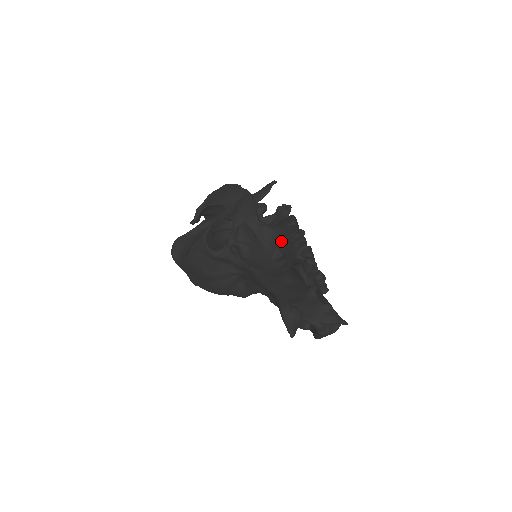
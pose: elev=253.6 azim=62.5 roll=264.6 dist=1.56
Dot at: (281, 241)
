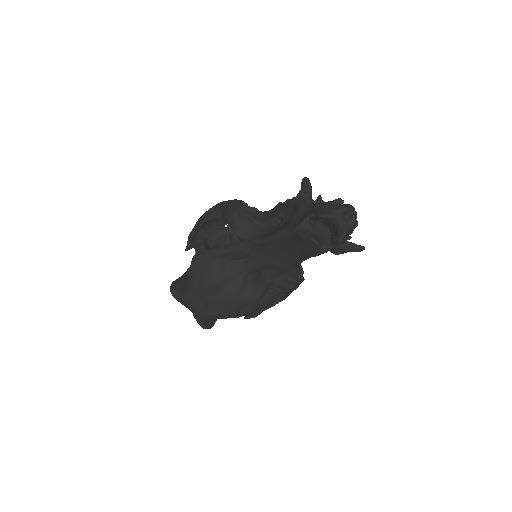
Dot at: (275, 212)
